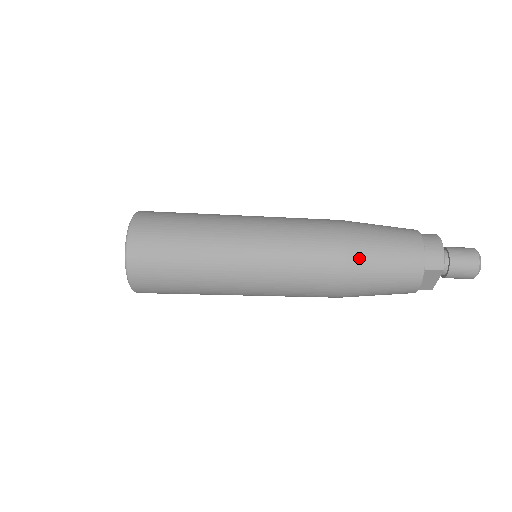
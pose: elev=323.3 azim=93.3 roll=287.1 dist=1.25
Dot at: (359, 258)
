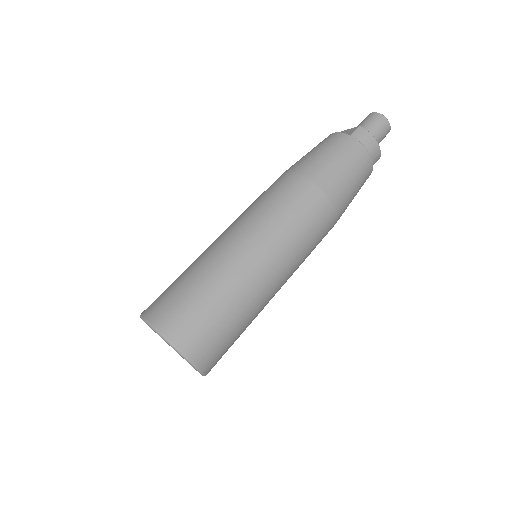
Dot at: (344, 206)
